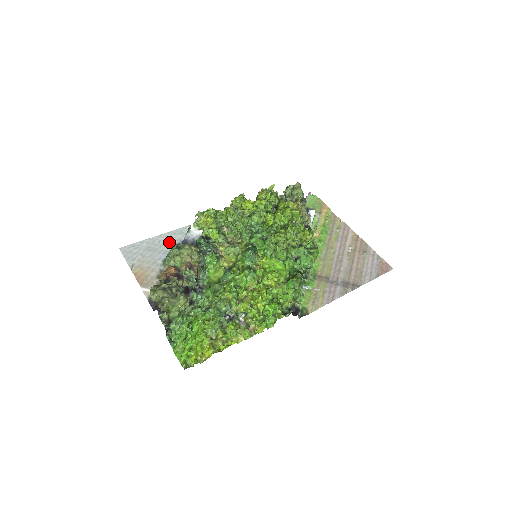
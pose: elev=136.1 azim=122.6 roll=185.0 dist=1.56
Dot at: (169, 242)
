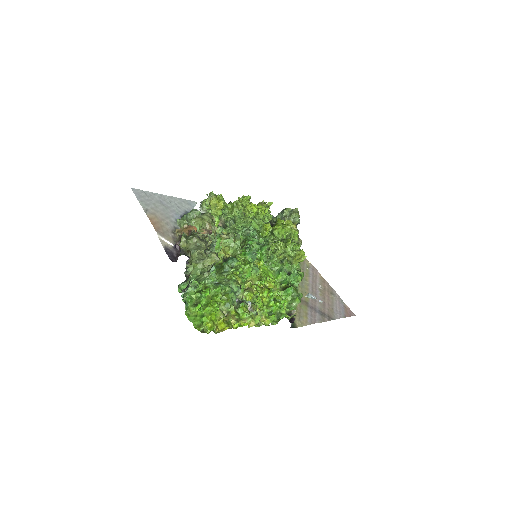
Dot at: (180, 207)
